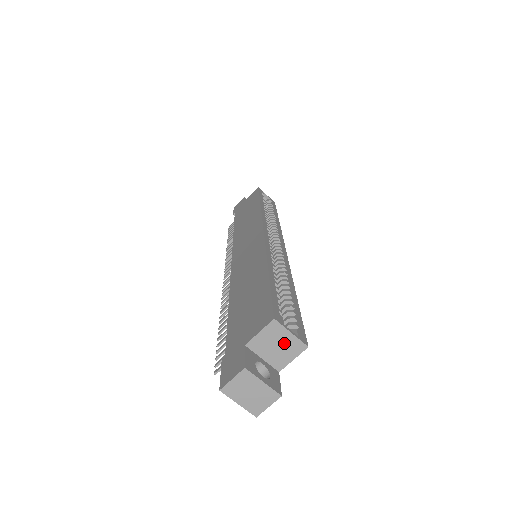
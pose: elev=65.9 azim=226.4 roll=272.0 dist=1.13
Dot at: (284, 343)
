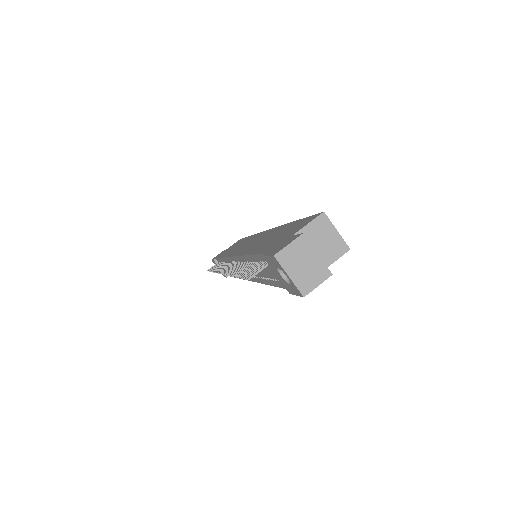
Dot at: (329, 240)
